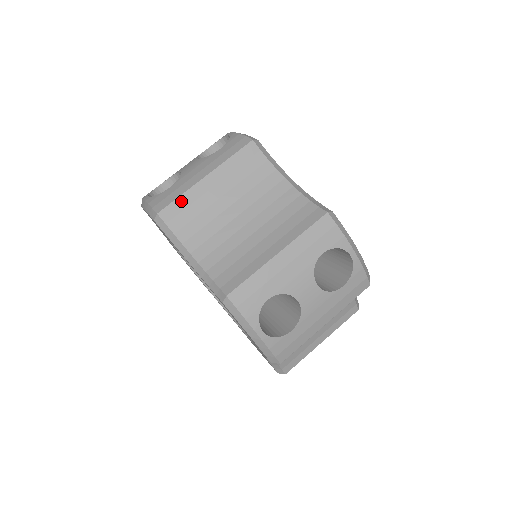
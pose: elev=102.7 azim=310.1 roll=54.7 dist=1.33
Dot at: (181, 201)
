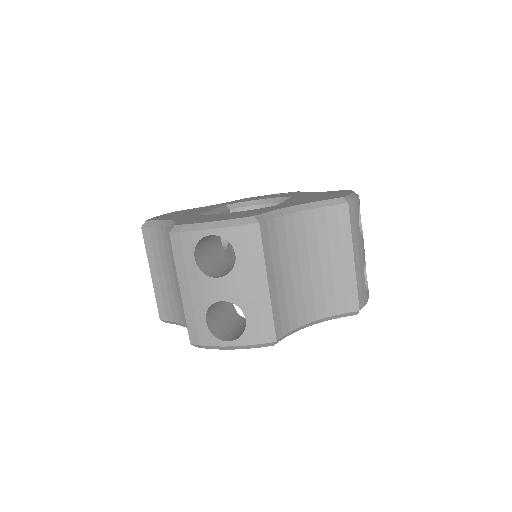
Dot at: (275, 316)
